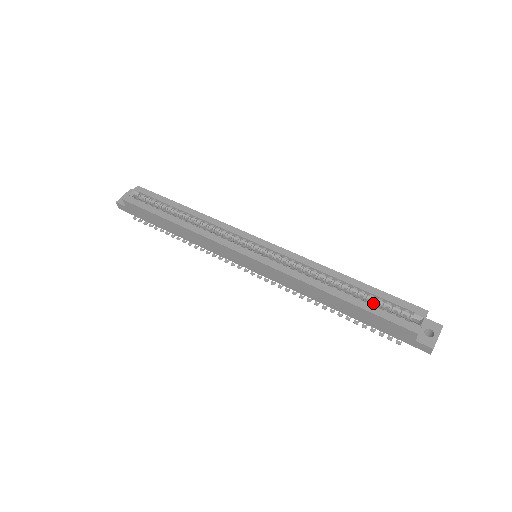
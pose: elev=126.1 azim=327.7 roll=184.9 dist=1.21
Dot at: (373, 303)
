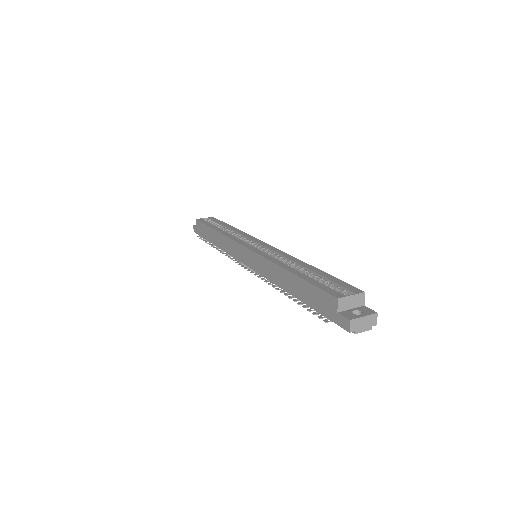
Dot at: occluded
